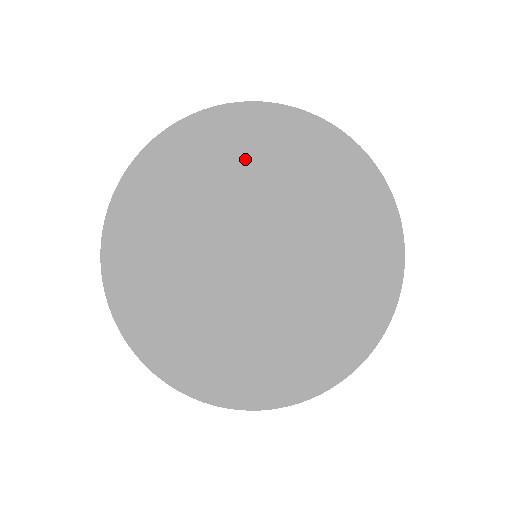
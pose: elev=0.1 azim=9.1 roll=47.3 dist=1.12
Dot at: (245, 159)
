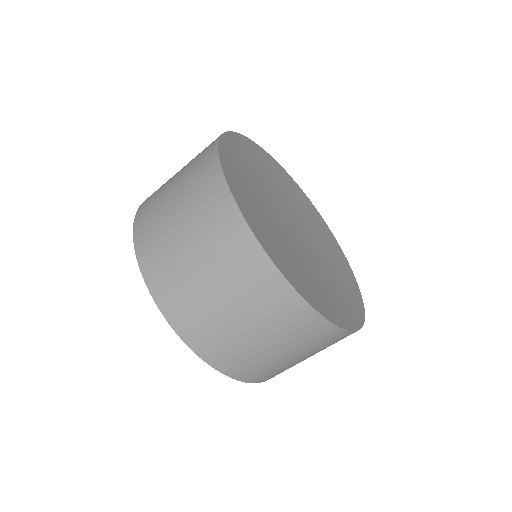
Dot at: (299, 204)
